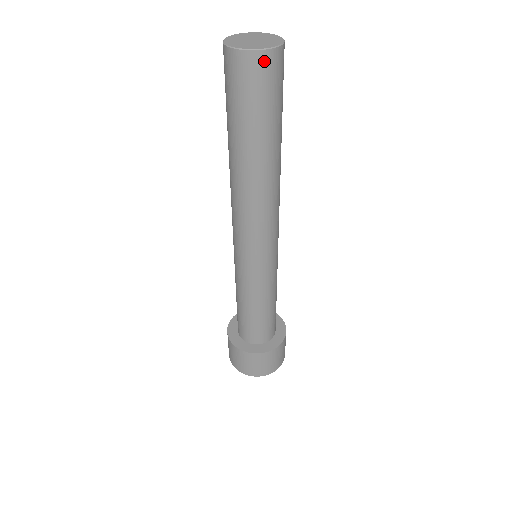
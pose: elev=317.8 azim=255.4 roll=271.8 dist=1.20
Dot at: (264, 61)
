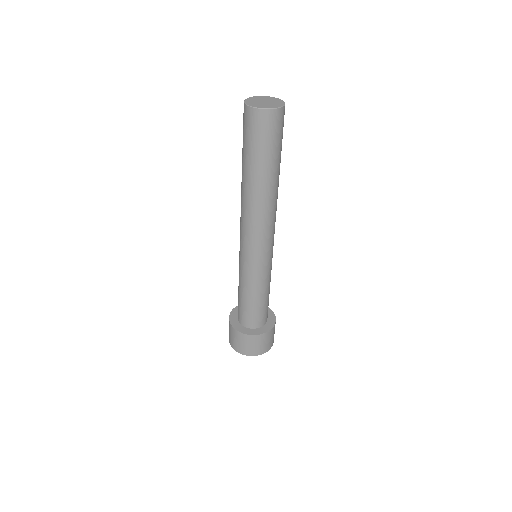
Dot at: (284, 112)
